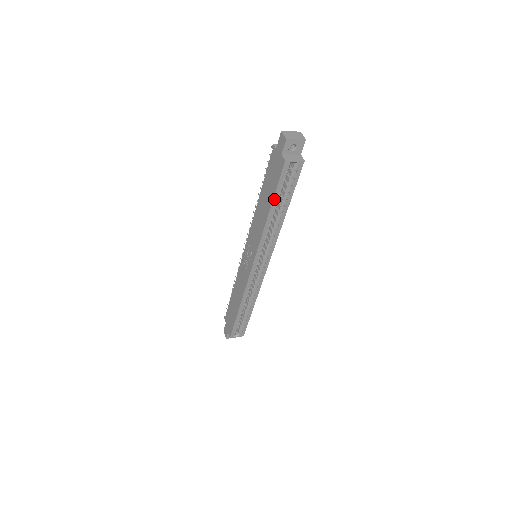
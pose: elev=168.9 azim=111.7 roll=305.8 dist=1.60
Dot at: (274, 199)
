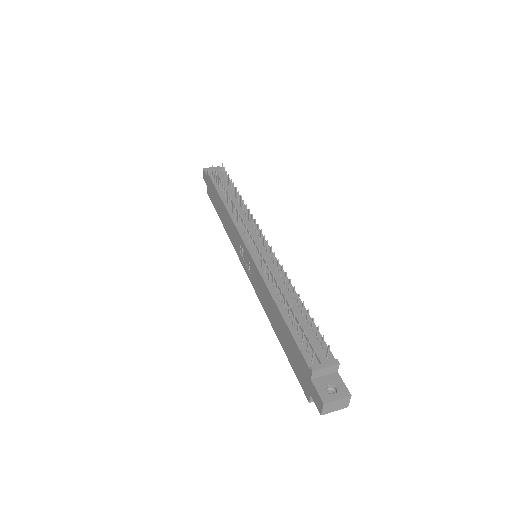
Dot at: (286, 352)
